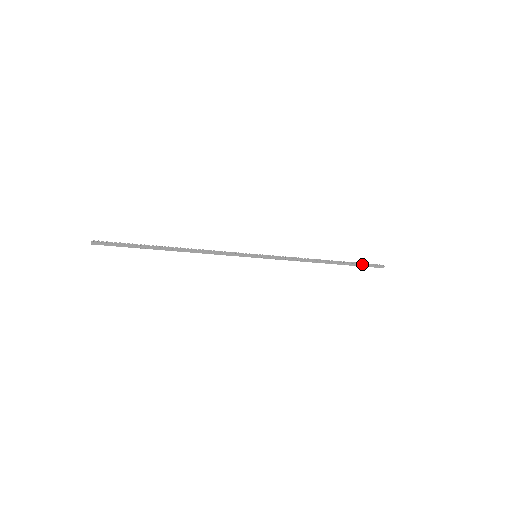
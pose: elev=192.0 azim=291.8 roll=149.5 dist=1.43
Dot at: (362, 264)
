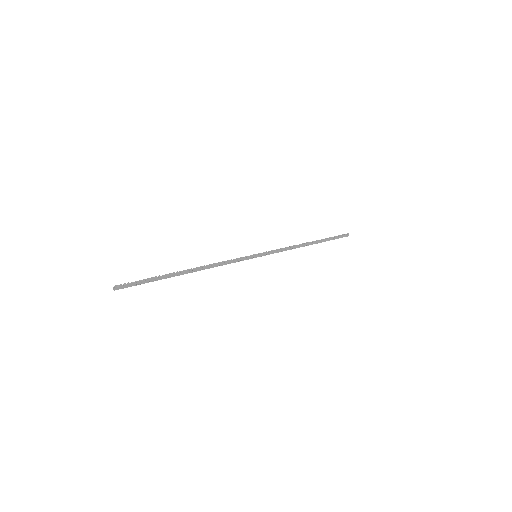
Dot at: (334, 237)
